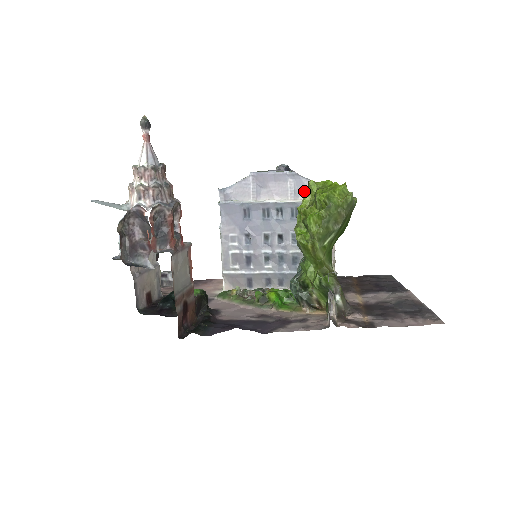
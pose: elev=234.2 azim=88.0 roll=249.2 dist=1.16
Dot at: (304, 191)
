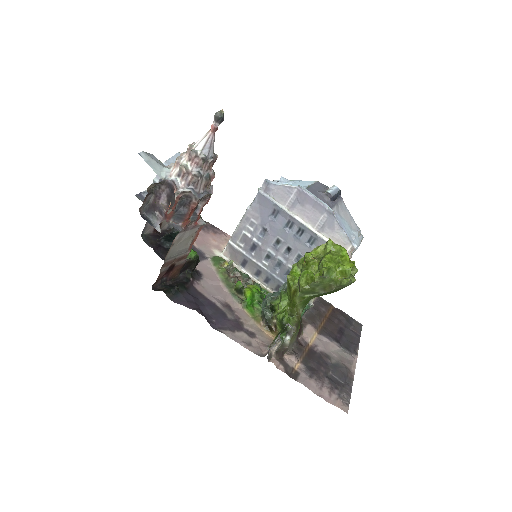
Dot at: (330, 231)
